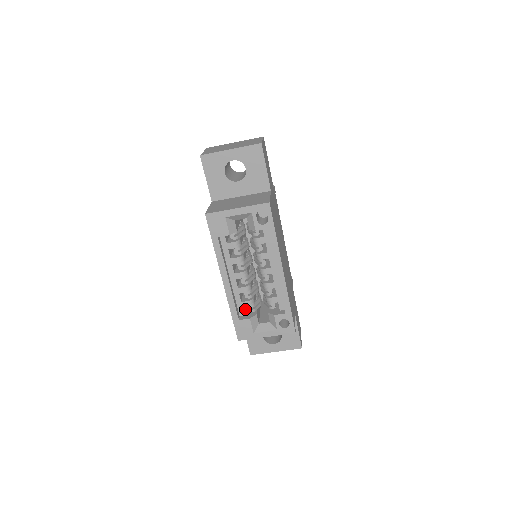
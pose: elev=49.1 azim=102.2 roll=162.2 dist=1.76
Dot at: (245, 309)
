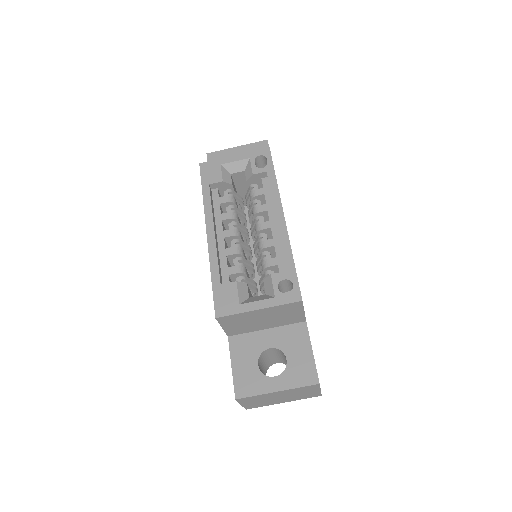
Dot at: occluded
